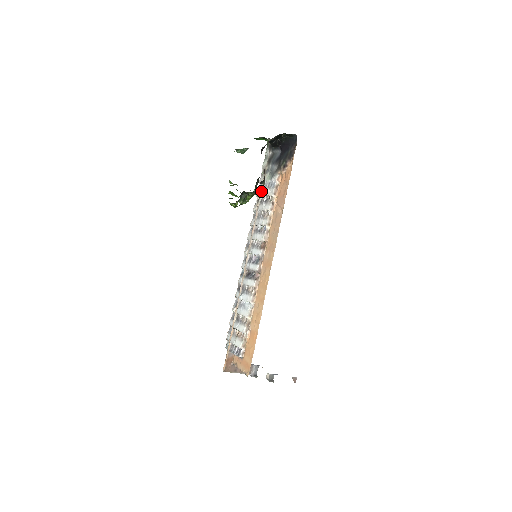
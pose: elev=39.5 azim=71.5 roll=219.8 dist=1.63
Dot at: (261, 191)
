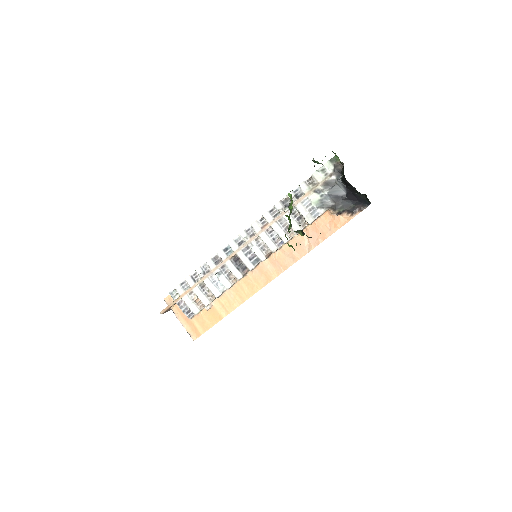
Dot at: (298, 202)
